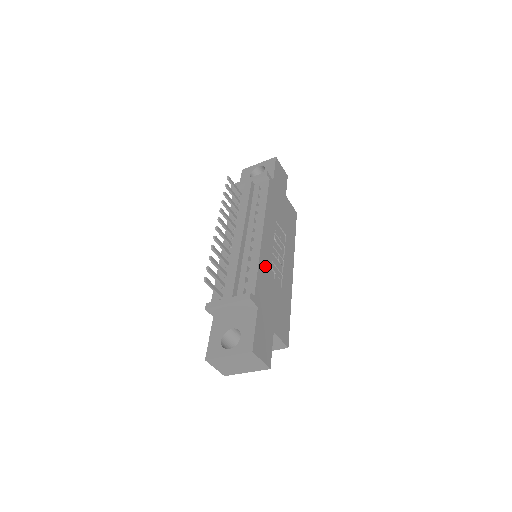
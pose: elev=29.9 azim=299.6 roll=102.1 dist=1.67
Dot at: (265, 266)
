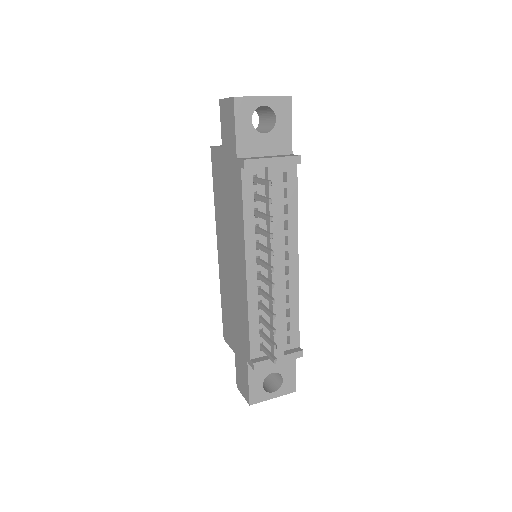
Dot at: occluded
